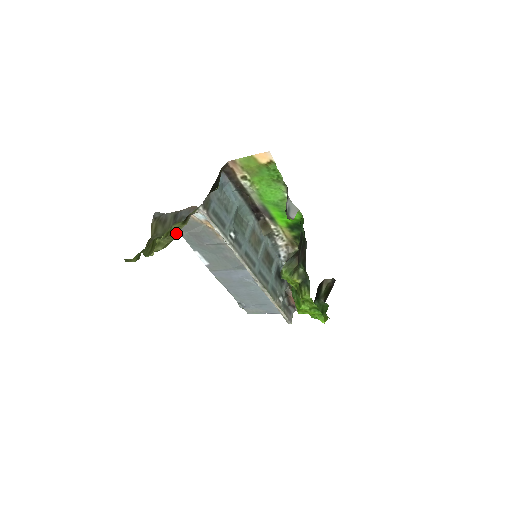
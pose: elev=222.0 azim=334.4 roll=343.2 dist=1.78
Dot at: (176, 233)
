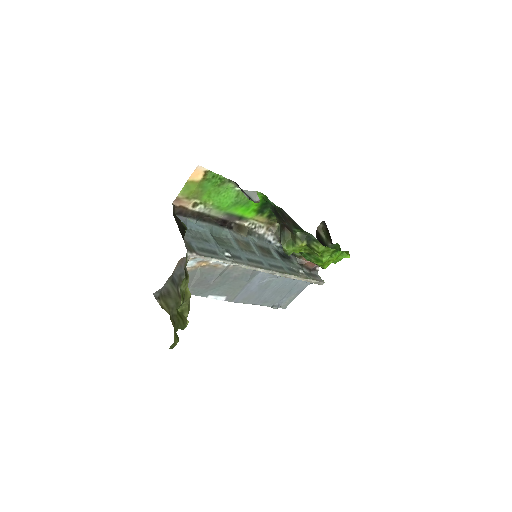
Dot at: (188, 291)
